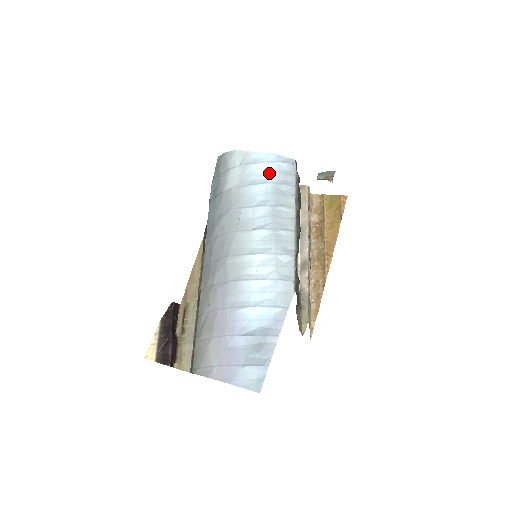
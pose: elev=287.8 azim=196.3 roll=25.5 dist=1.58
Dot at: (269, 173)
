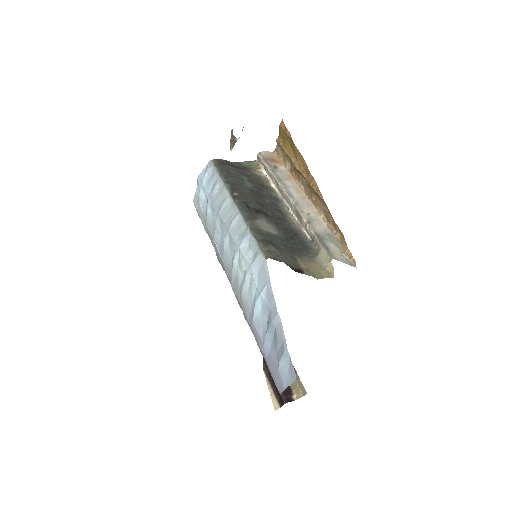
Dot at: occluded
